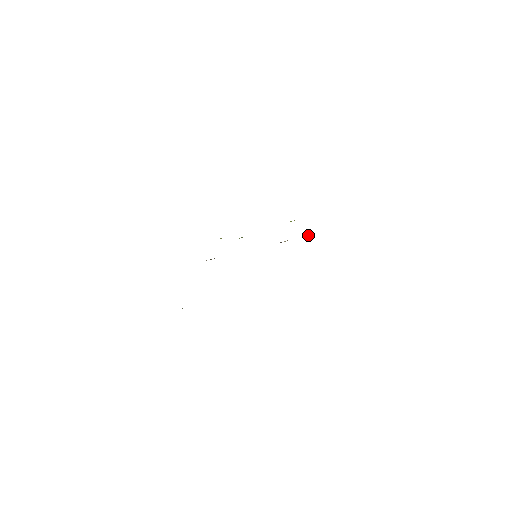
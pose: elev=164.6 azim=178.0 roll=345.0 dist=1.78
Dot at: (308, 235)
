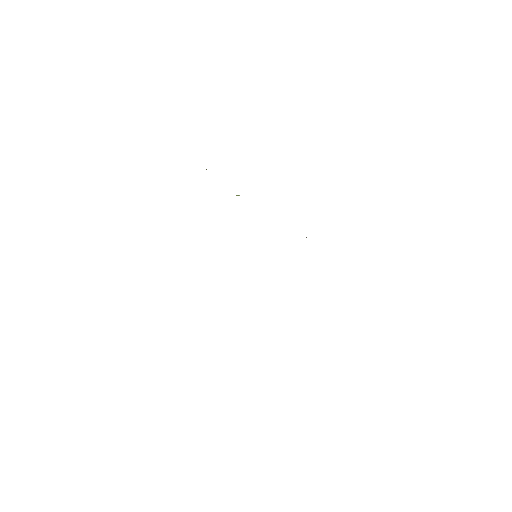
Dot at: occluded
